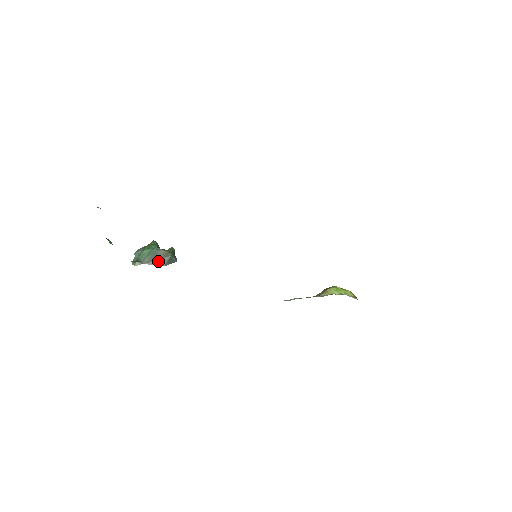
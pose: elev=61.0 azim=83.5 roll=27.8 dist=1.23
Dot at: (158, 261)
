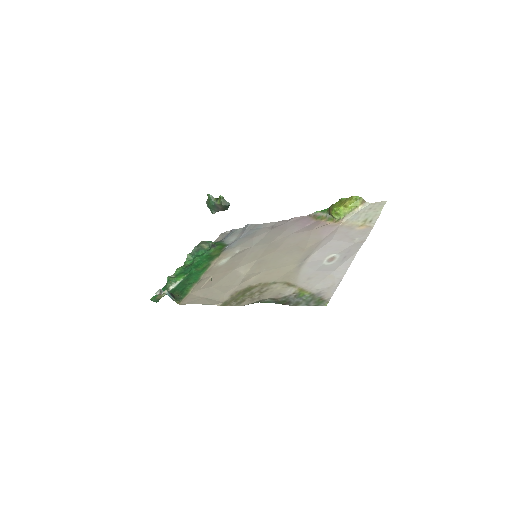
Dot at: (221, 209)
